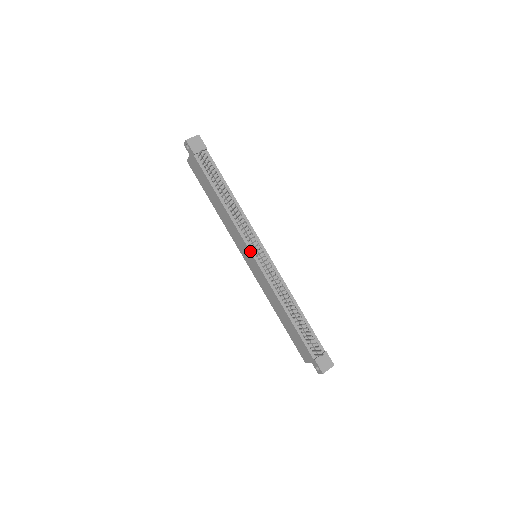
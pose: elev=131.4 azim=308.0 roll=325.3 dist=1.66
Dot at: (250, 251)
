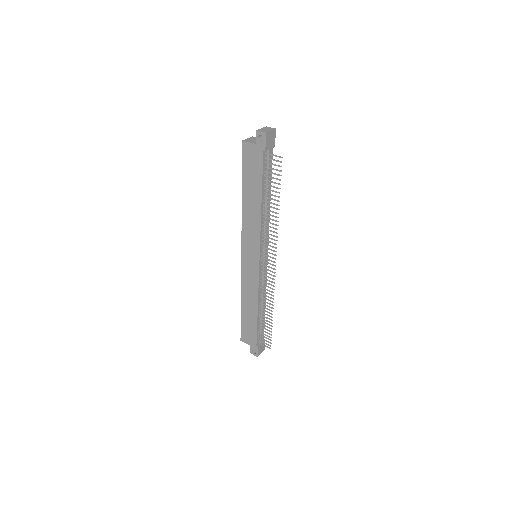
Dot at: (260, 256)
